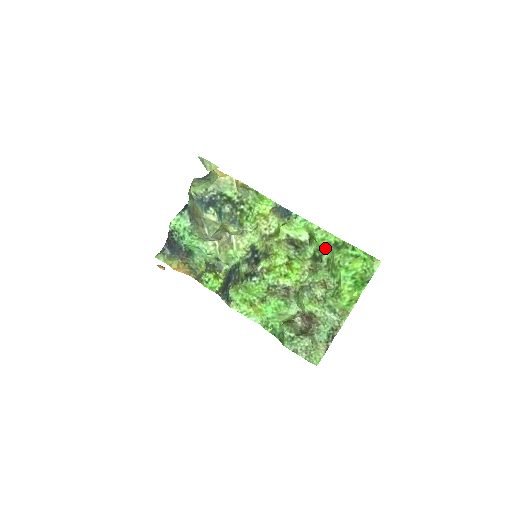
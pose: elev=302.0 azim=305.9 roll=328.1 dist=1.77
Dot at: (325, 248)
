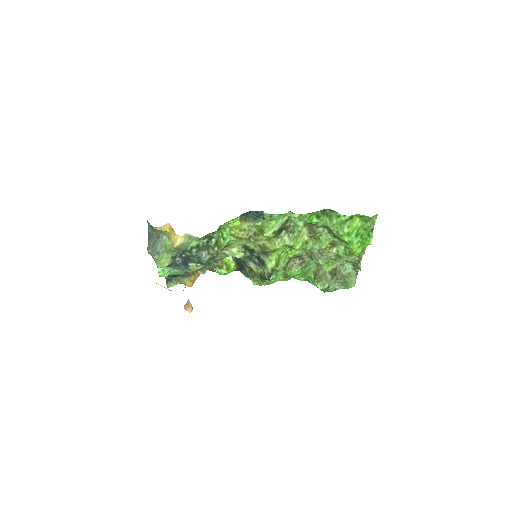
Dot at: (315, 221)
